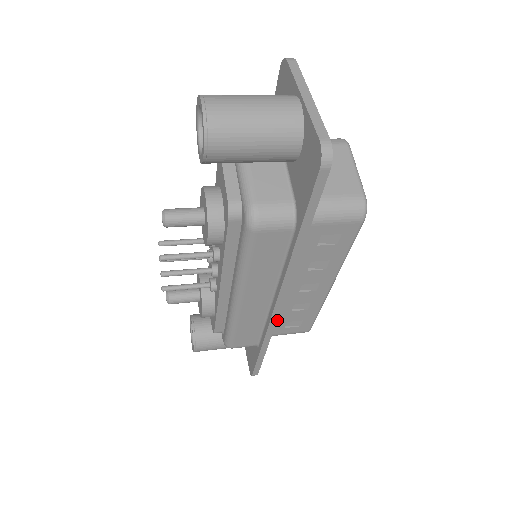
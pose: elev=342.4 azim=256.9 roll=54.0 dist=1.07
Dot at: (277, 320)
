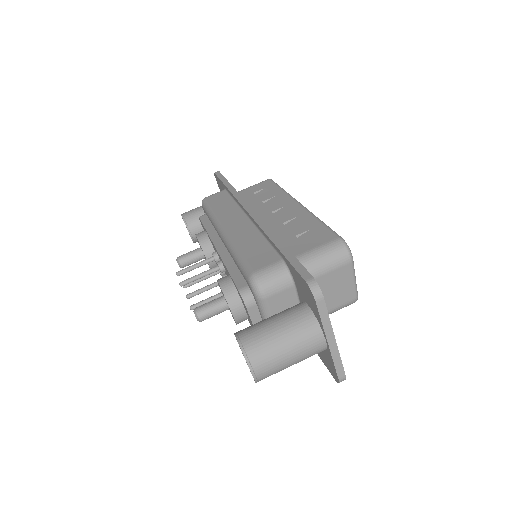
Dot at: occluded
